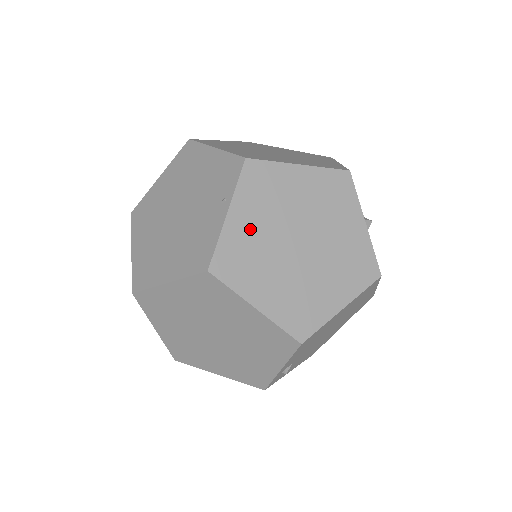
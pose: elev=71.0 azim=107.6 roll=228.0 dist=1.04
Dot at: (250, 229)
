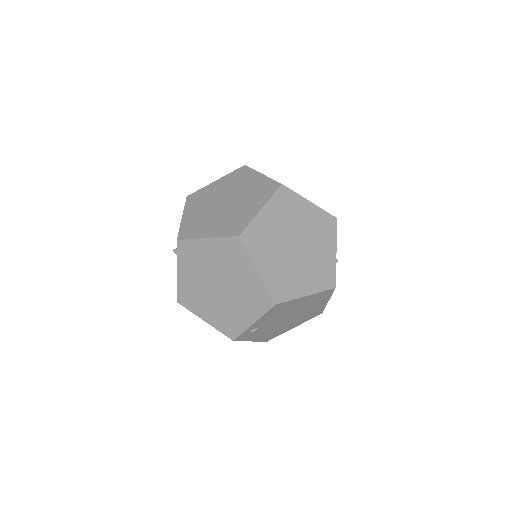
Dot at: (270, 224)
